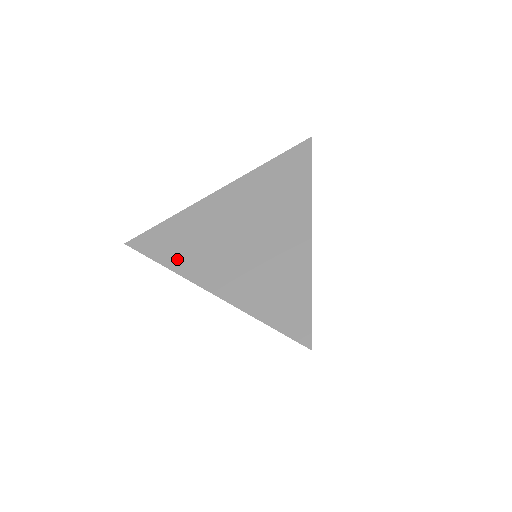
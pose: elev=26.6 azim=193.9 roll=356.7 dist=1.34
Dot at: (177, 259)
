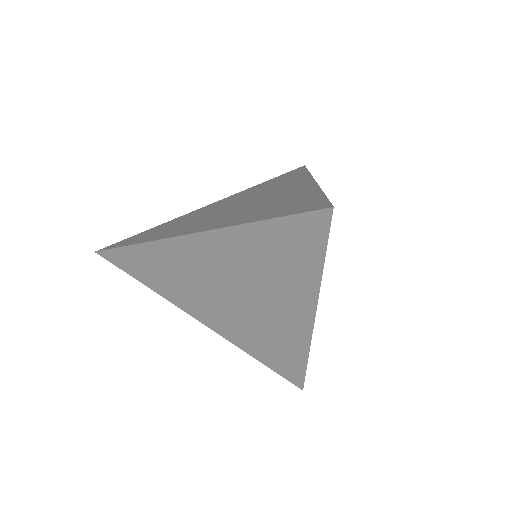
Dot at: (156, 236)
